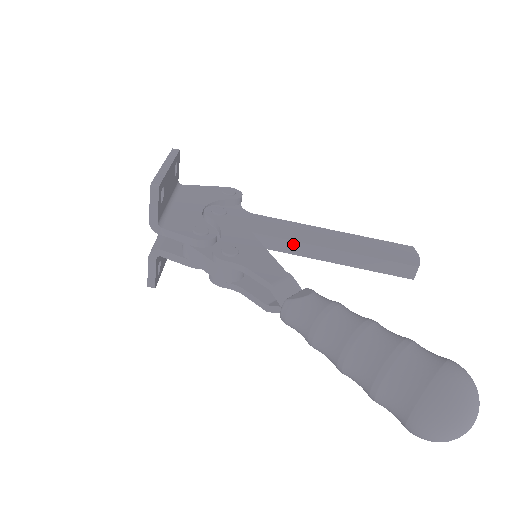
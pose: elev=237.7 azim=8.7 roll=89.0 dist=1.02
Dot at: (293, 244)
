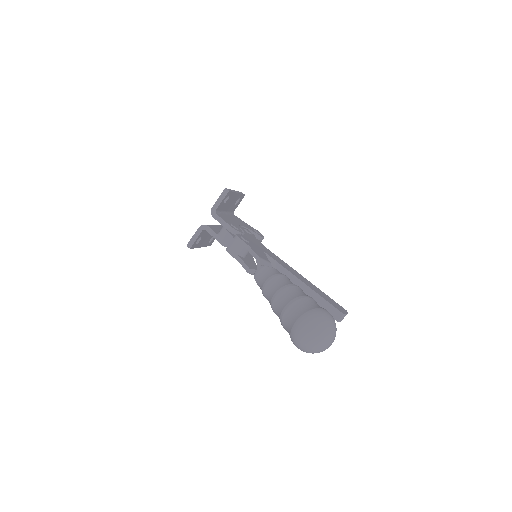
Dot at: (279, 266)
